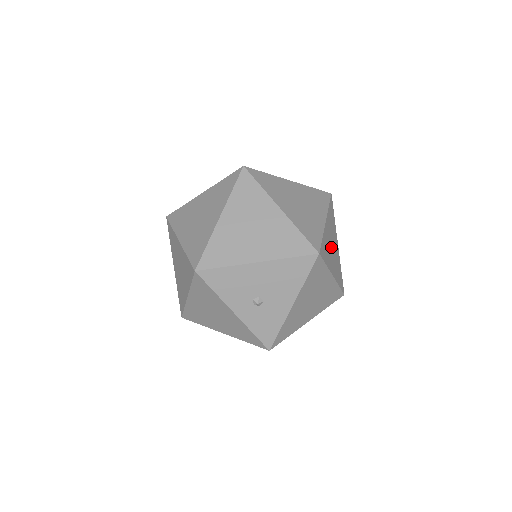
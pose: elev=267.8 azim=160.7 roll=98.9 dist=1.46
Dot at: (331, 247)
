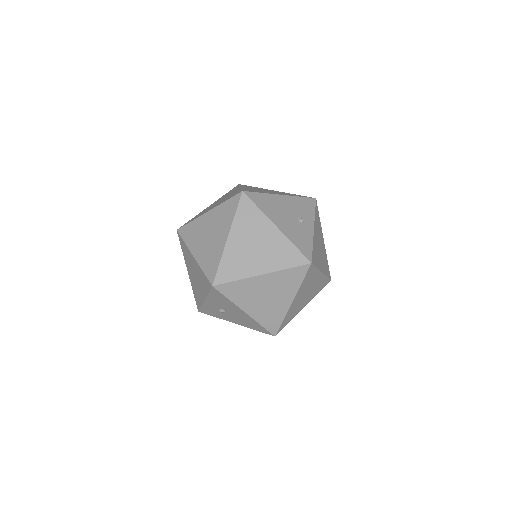
Dot at: occluded
